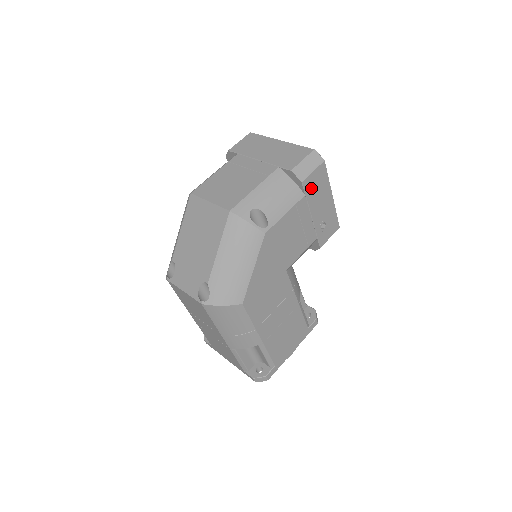
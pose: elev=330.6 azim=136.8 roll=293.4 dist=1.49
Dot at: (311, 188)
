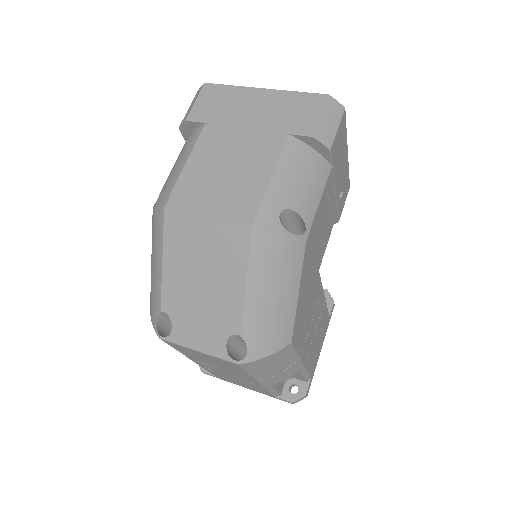
Dot at: (335, 153)
